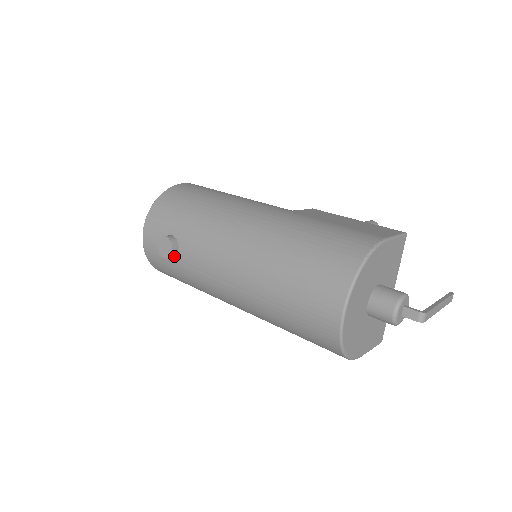
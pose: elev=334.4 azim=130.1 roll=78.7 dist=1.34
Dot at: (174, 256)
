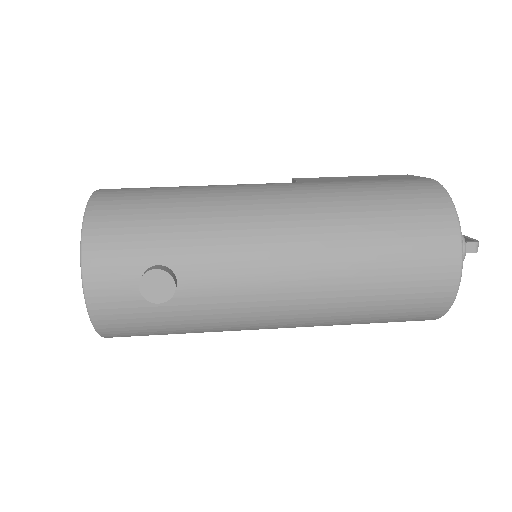
Dot at: occluded
